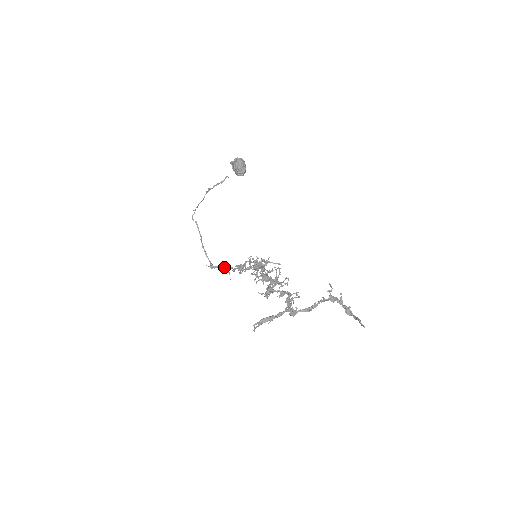
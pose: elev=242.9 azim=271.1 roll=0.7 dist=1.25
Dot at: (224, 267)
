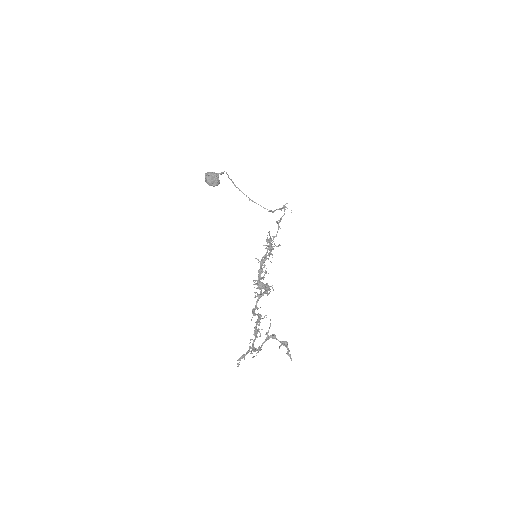
Dot at: (280, 209)
